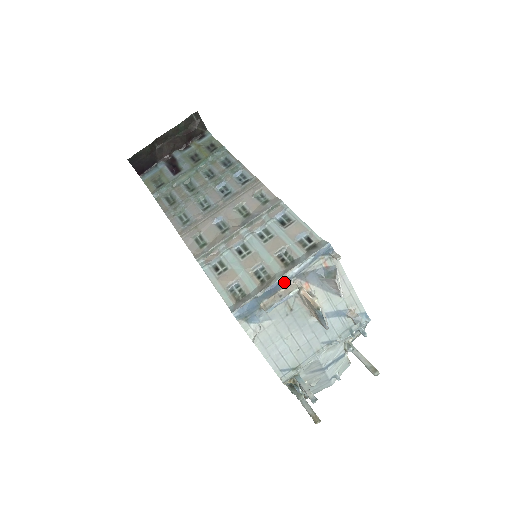
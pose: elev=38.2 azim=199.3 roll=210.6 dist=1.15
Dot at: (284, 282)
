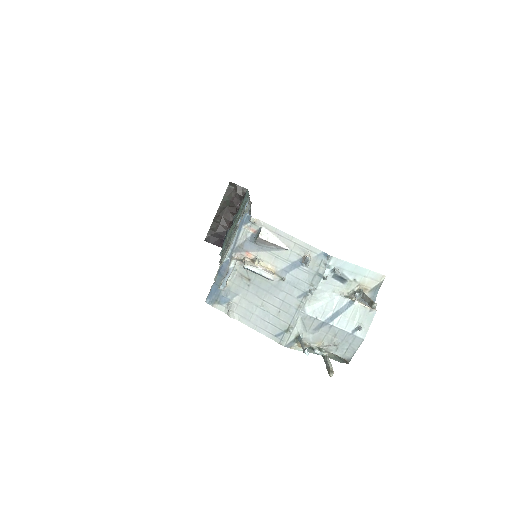
Dot at: (228, 261)
